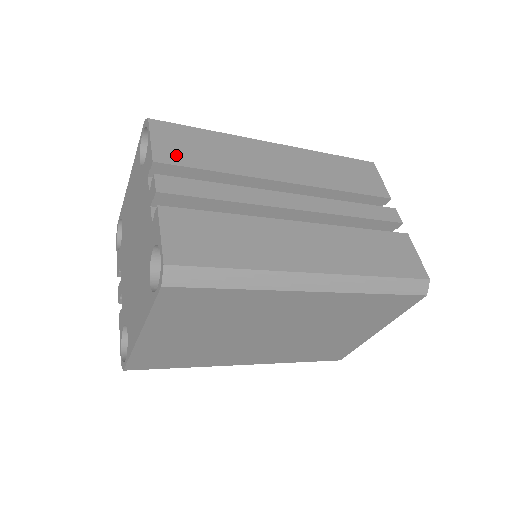
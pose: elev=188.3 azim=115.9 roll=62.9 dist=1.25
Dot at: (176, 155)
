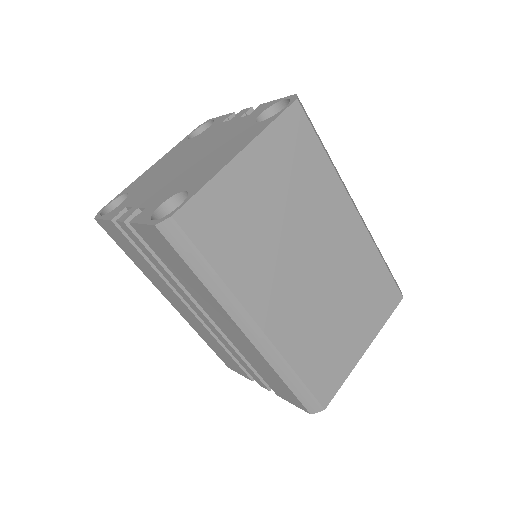
Dot at: occluded
